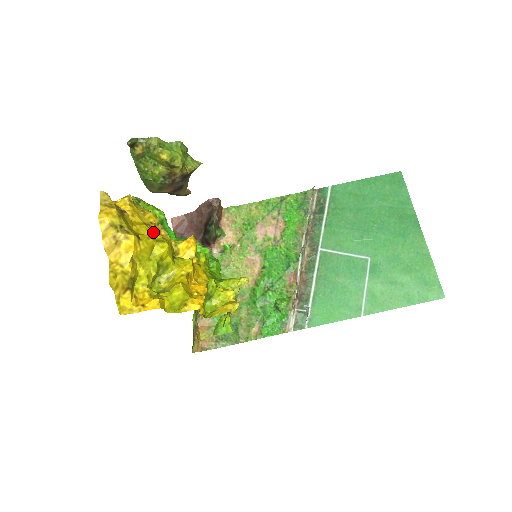
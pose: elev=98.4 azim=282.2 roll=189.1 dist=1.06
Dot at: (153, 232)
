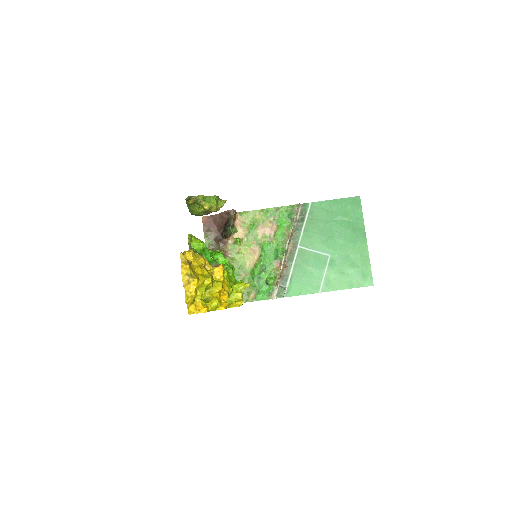
Dot at: (204, 271)
